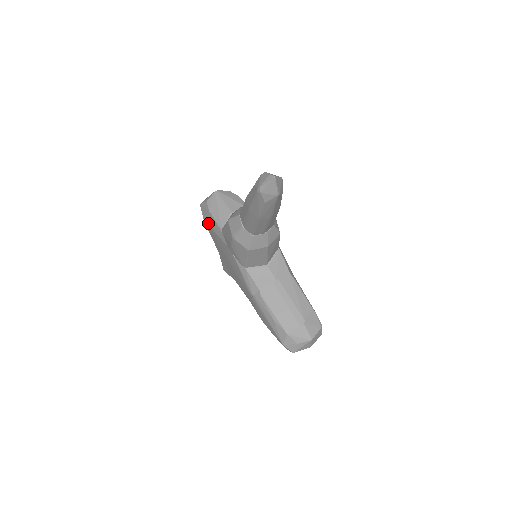
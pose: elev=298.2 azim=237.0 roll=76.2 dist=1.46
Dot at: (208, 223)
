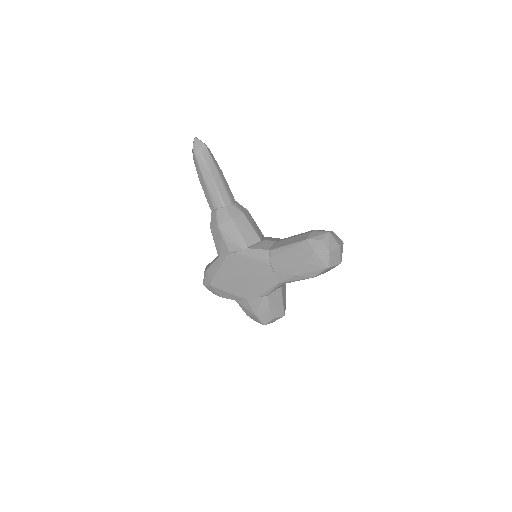
Dot at: (212, 278)
